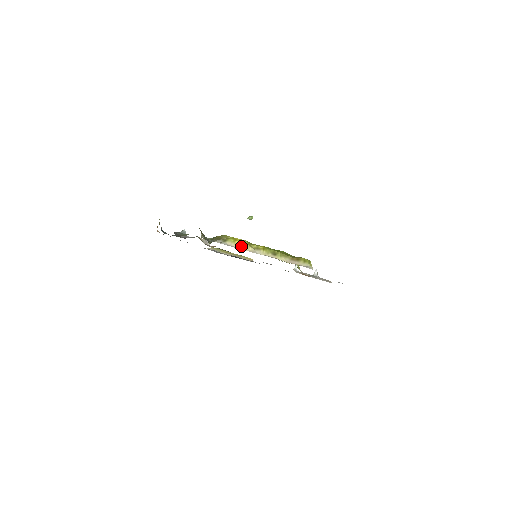
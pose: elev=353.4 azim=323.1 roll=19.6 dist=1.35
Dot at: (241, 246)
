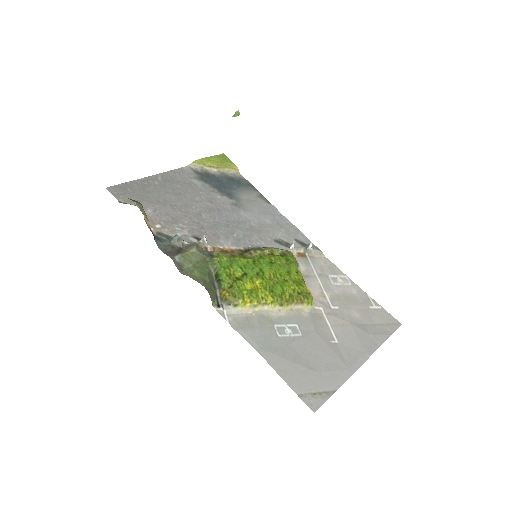
Dot at: (251, 307)
